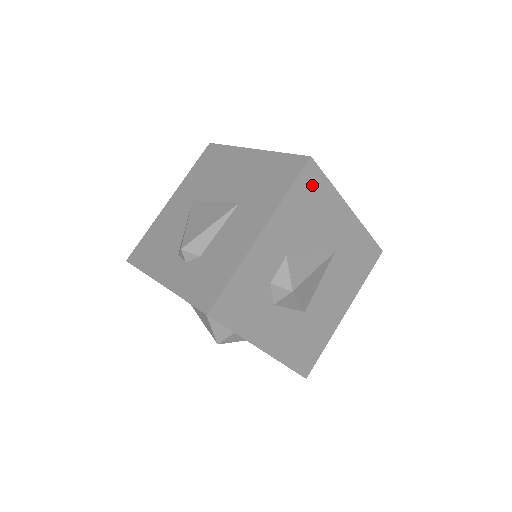
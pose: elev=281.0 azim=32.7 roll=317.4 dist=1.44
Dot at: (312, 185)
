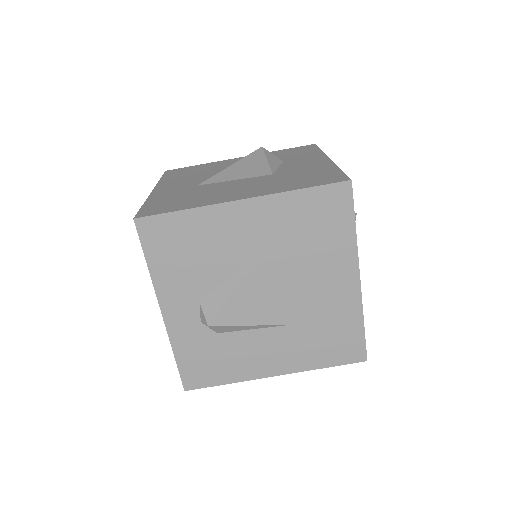
Dot at: occluded
